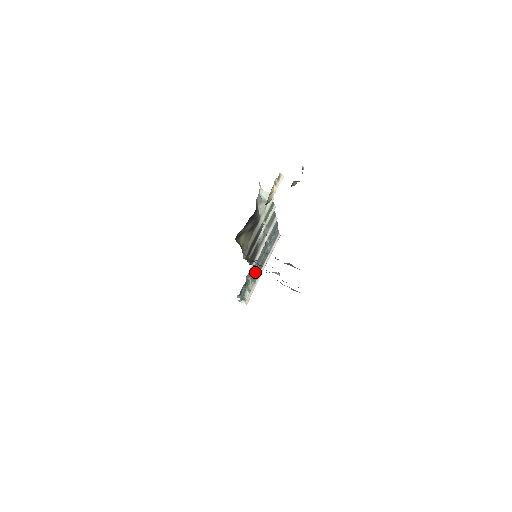
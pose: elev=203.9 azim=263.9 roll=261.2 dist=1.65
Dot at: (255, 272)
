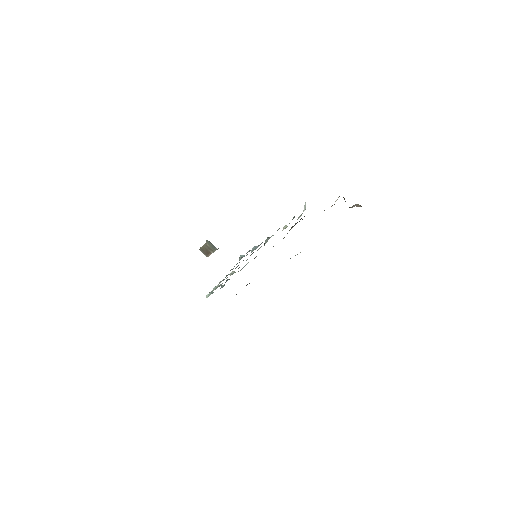
Dot at: occluded
